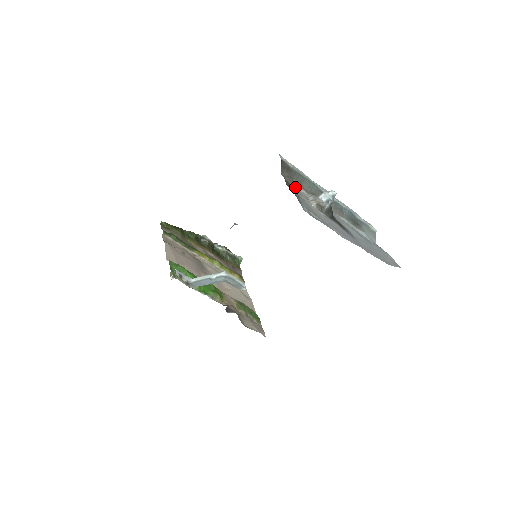
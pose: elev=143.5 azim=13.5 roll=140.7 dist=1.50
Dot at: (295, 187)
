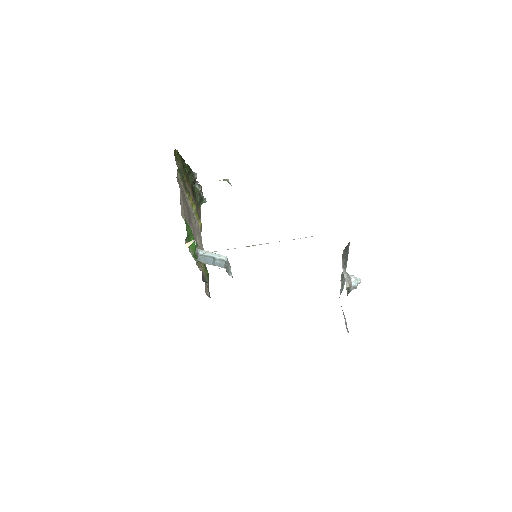
Dot at: (342, 262)
